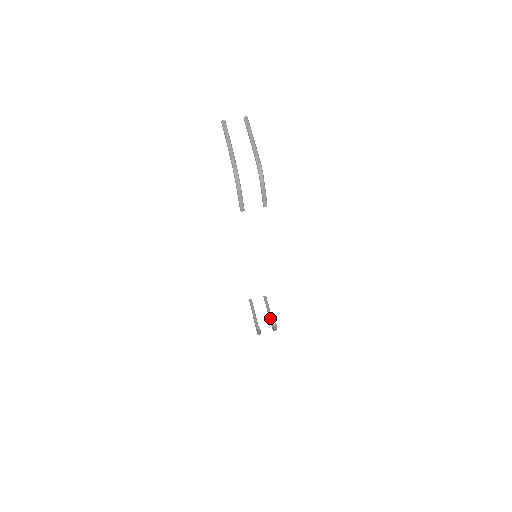
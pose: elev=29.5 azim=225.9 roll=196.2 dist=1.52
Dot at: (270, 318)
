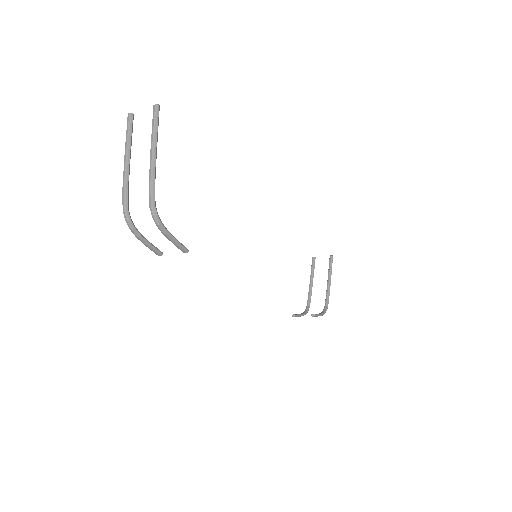
Dot at: (327, 291)
